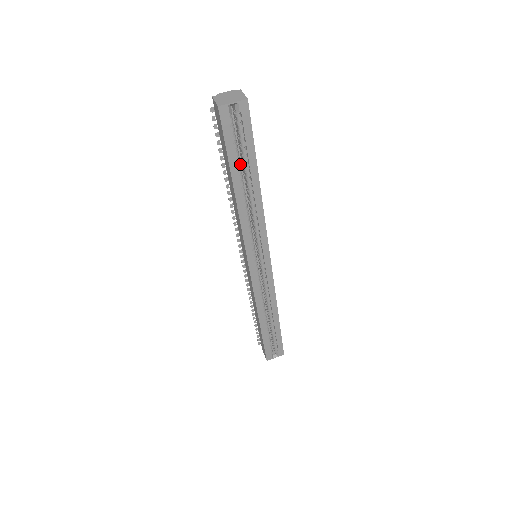
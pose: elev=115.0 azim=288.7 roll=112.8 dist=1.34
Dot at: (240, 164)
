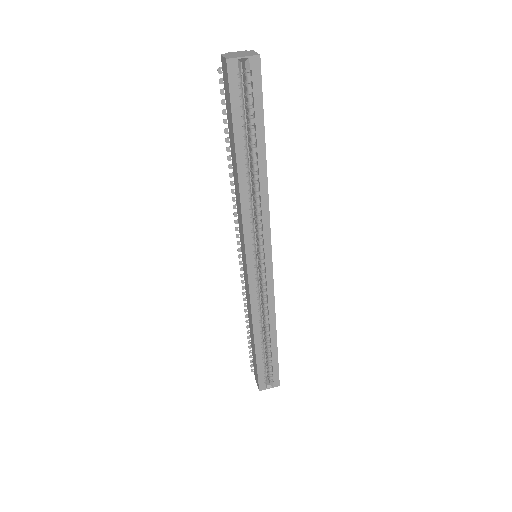
Dot at: (246, 136)
